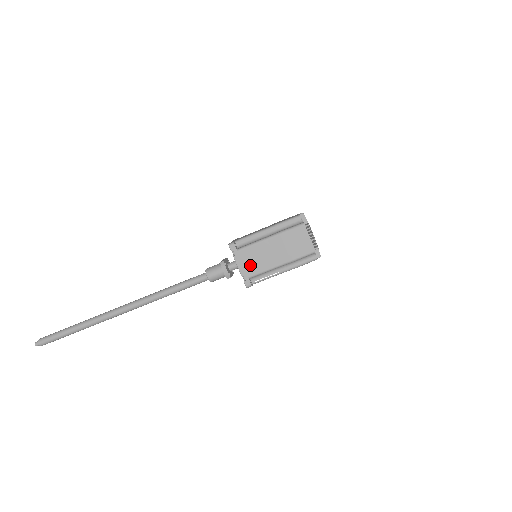
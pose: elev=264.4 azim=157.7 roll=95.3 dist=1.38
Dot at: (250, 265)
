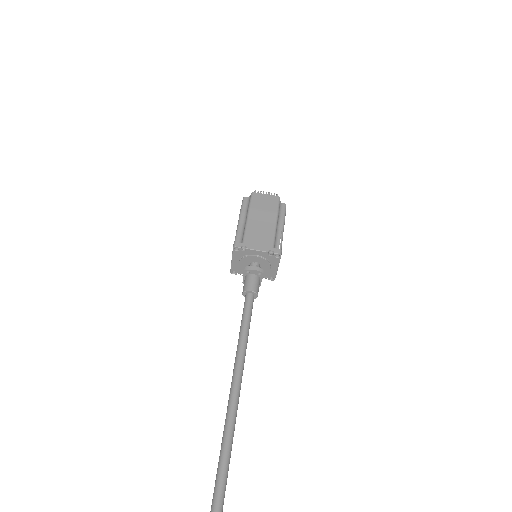
Dot at: (262, 241)
